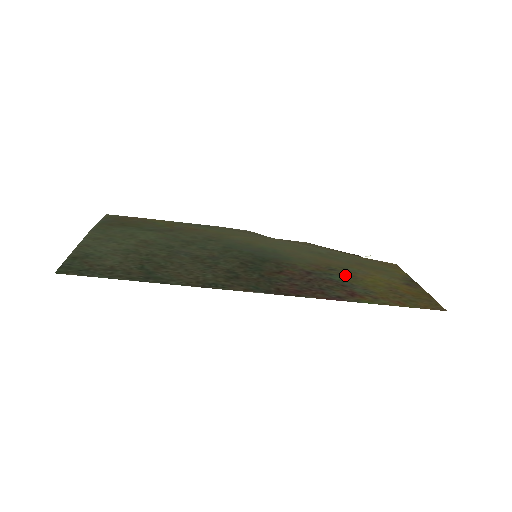
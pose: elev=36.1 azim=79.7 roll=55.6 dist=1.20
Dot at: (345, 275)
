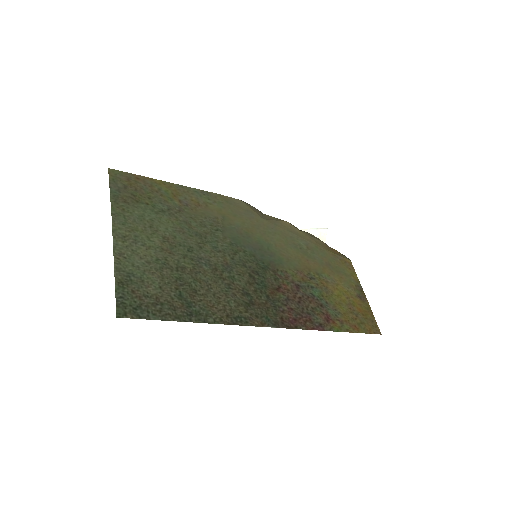
Dot at: (321, 287)
